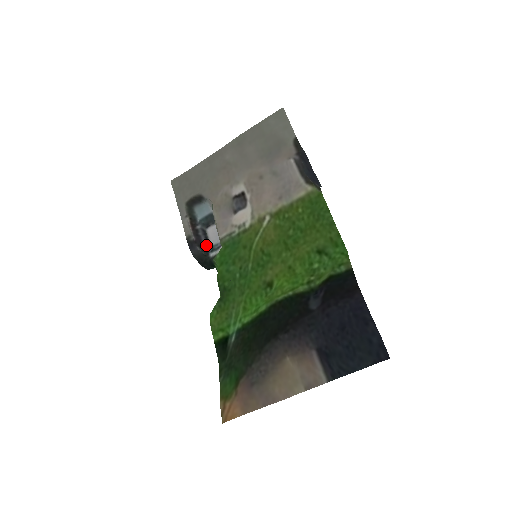
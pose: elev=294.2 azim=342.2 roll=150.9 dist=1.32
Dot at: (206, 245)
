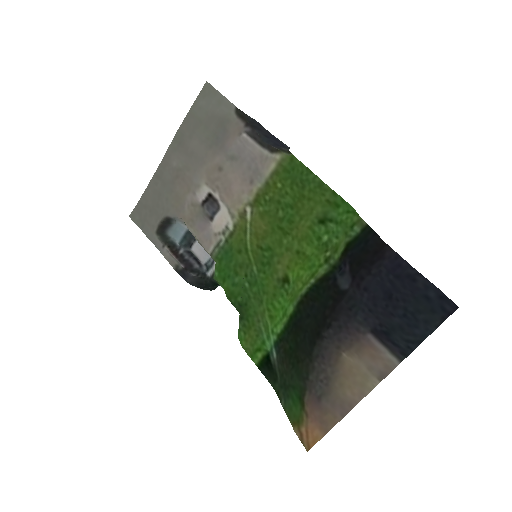
Dot at: (198, 266)
